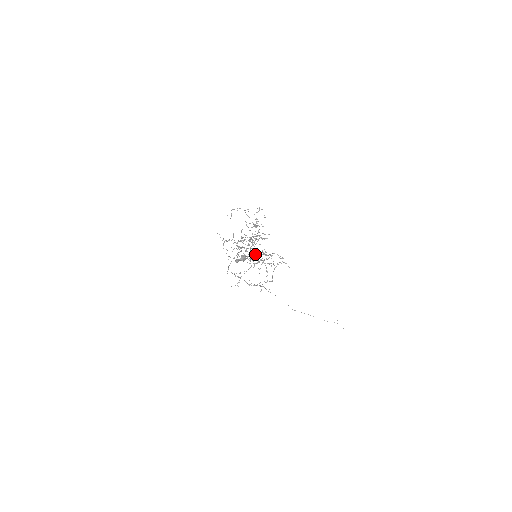
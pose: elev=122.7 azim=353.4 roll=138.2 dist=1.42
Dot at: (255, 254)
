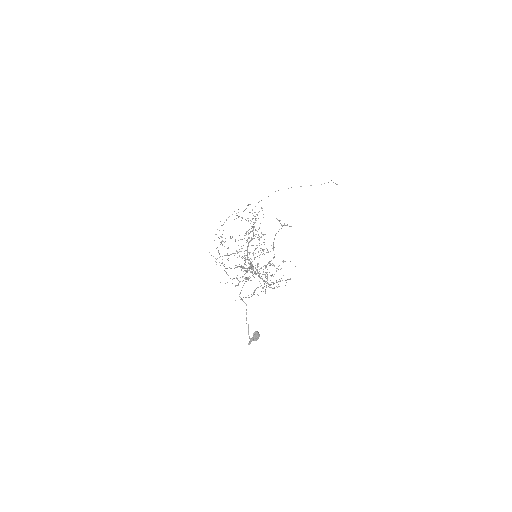
Dot at: (255, 257)
